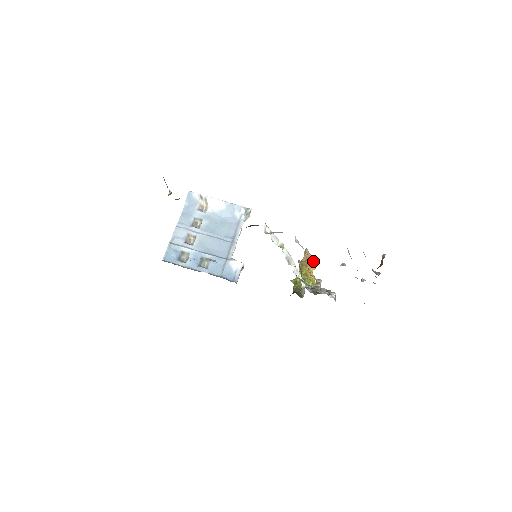
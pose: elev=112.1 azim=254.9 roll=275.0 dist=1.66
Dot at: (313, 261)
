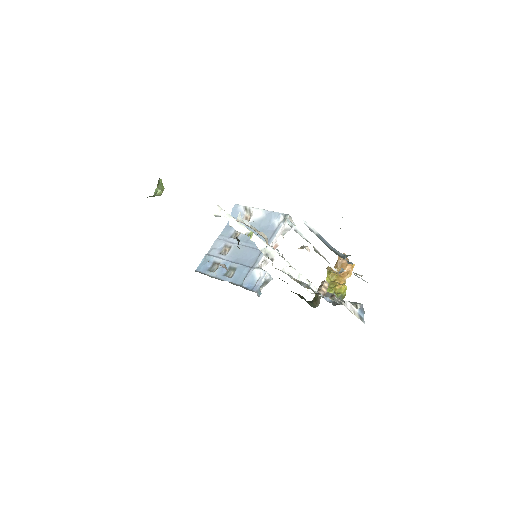
Dot at: (347, 267)
